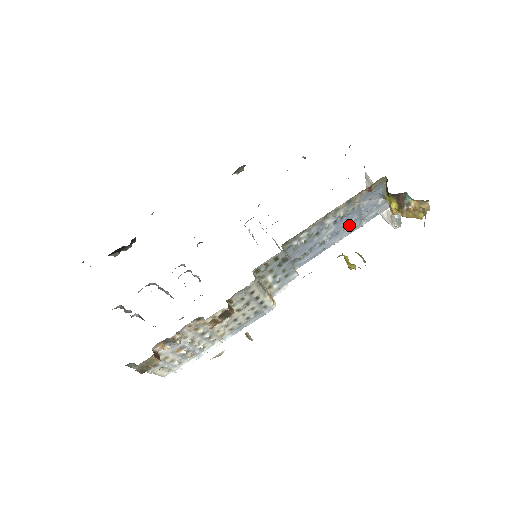
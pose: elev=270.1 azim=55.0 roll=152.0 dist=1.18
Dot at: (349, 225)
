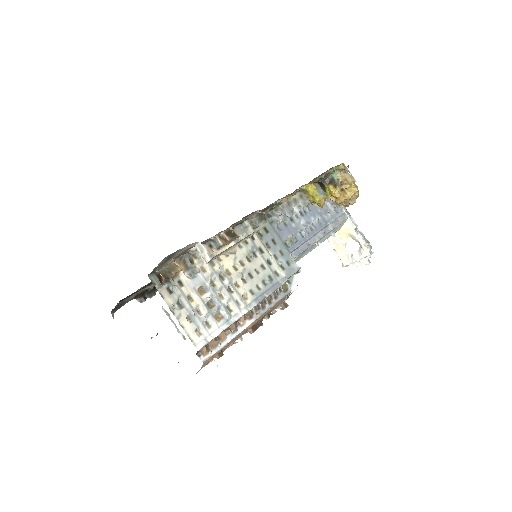
Dot at: (318, 225)
